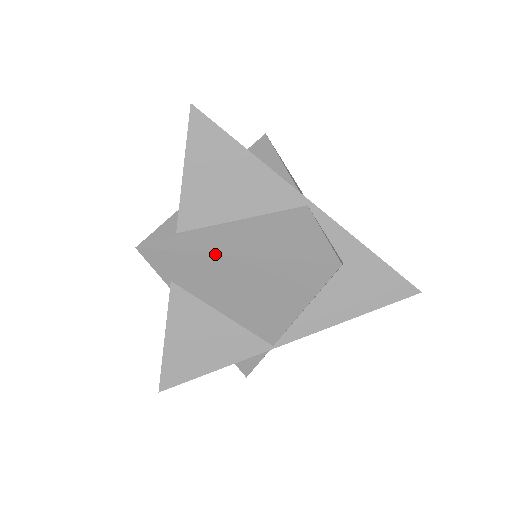
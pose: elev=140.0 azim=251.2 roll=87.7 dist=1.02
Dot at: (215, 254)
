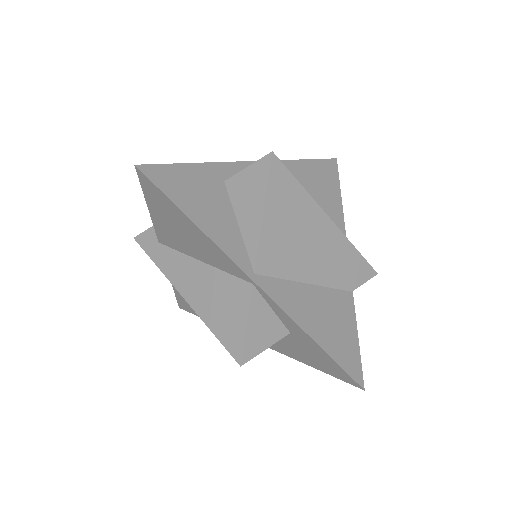
Dot at: (172, 284)
